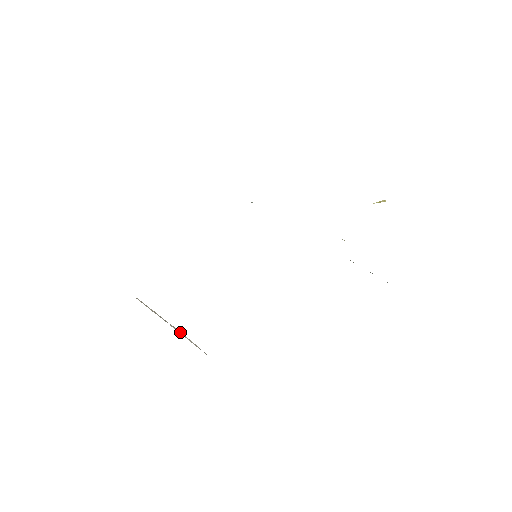
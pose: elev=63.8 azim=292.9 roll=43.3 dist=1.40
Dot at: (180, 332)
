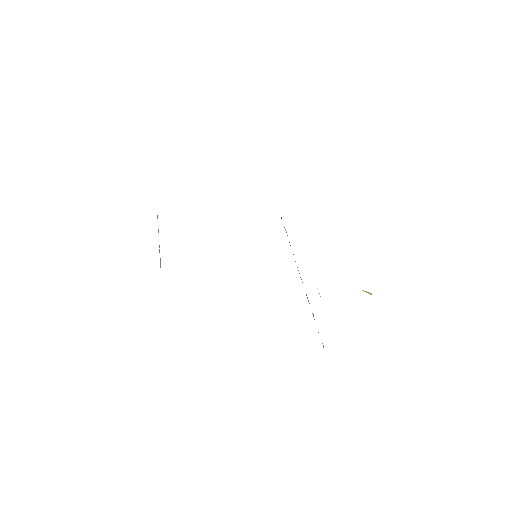
Dot at: occluded
